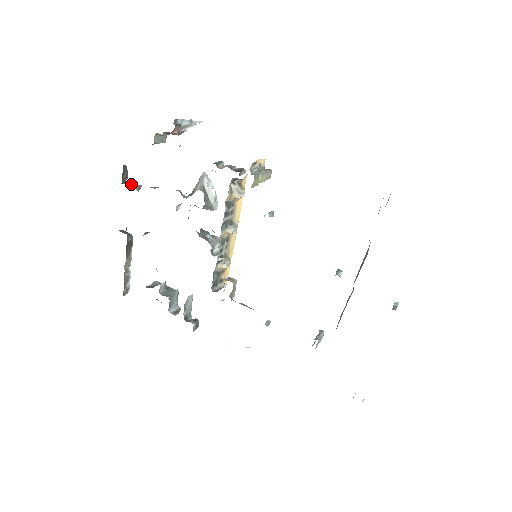
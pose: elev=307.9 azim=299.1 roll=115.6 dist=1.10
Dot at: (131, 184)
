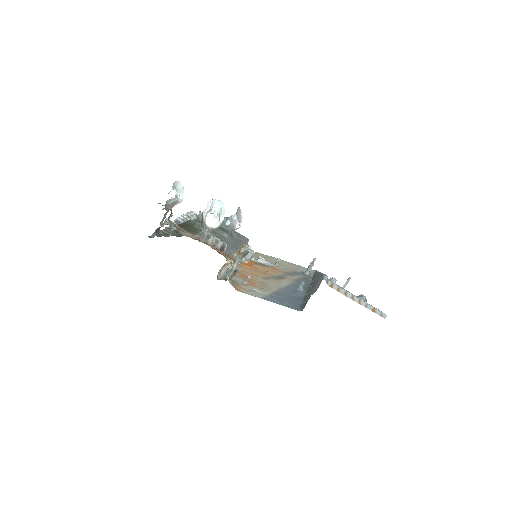
Dot at: (164, 222)
